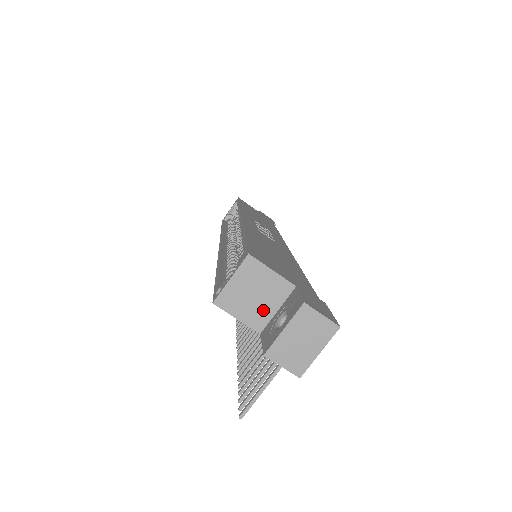
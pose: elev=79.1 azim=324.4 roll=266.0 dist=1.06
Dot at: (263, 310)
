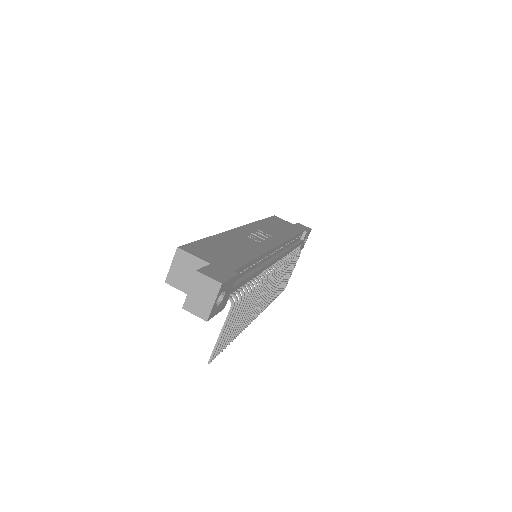
Dot at: occluded
